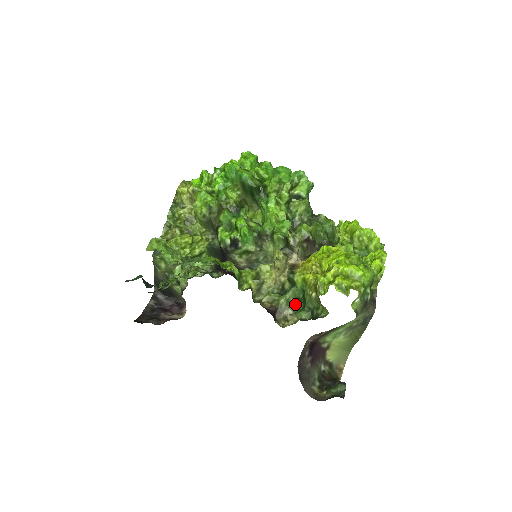
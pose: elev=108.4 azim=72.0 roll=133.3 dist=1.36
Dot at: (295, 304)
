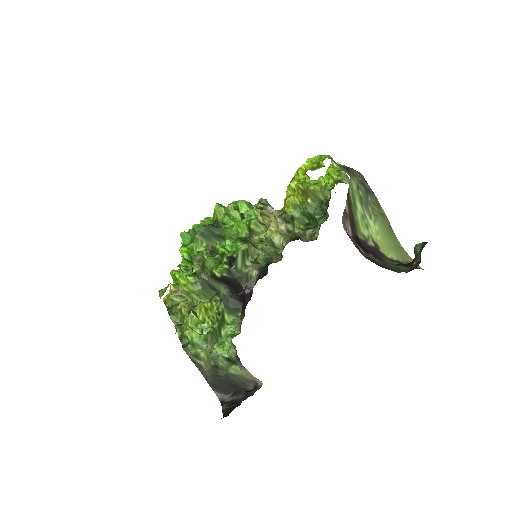
Dot at: (309, 227)
